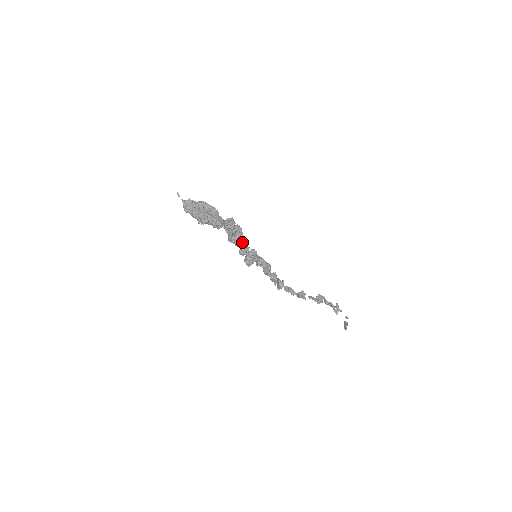
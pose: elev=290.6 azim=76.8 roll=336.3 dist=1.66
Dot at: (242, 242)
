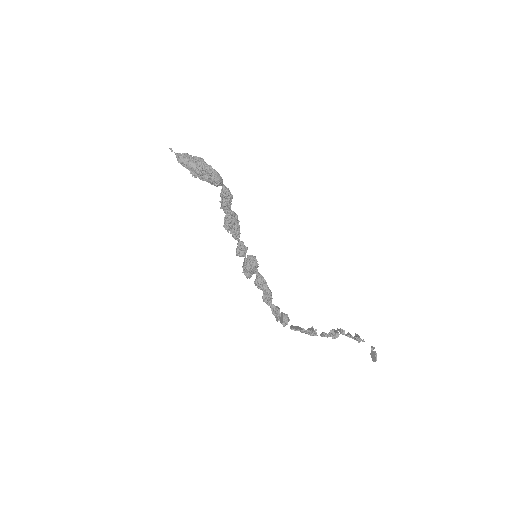
Dot at: (239, 233)
